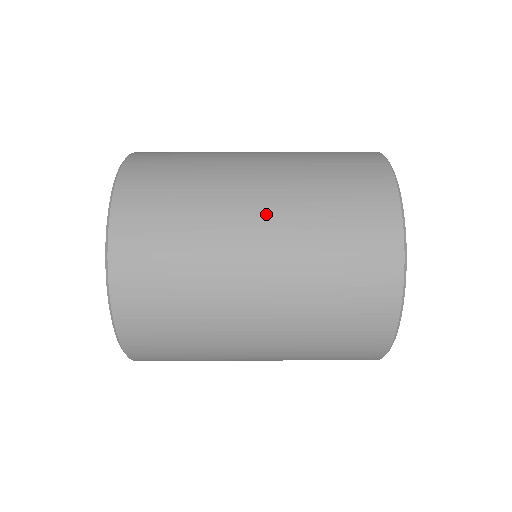
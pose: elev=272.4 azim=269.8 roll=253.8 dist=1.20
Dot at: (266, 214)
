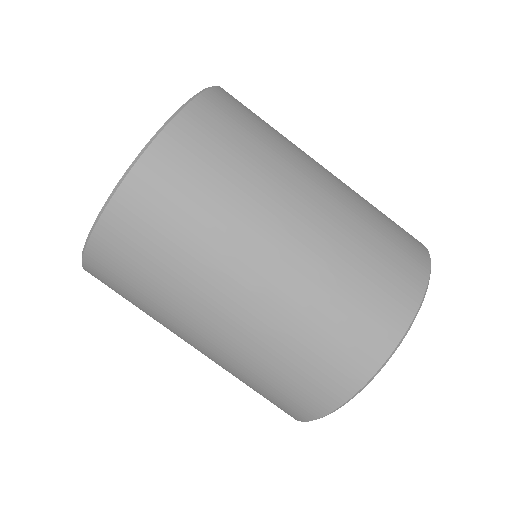
Dot at: (331, 182)
